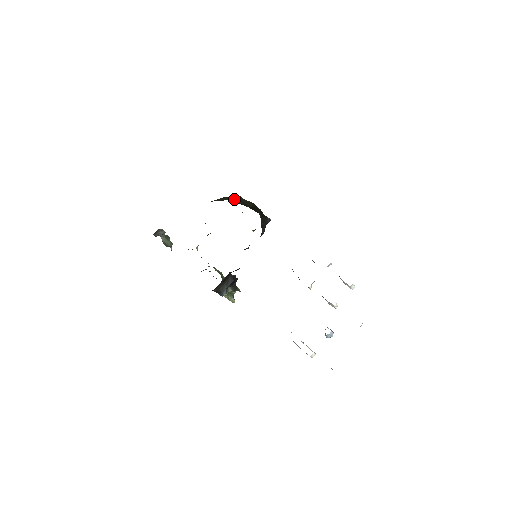
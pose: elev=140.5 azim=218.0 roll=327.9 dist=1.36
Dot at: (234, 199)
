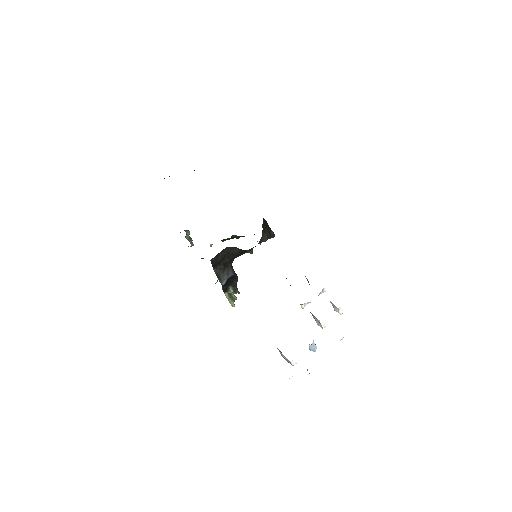
Dot at: occluded
